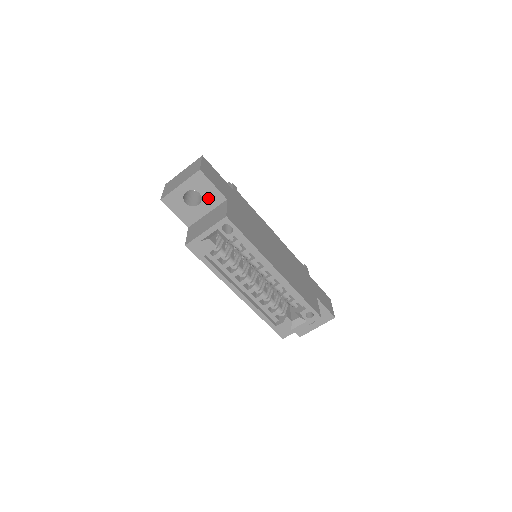
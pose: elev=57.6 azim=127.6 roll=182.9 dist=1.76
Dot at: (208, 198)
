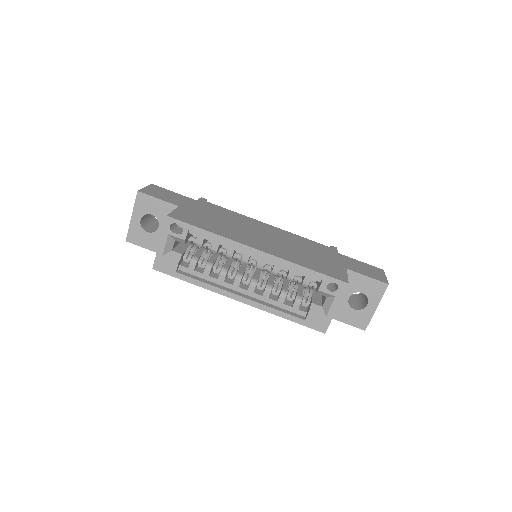
Dot at: (162, 215)
